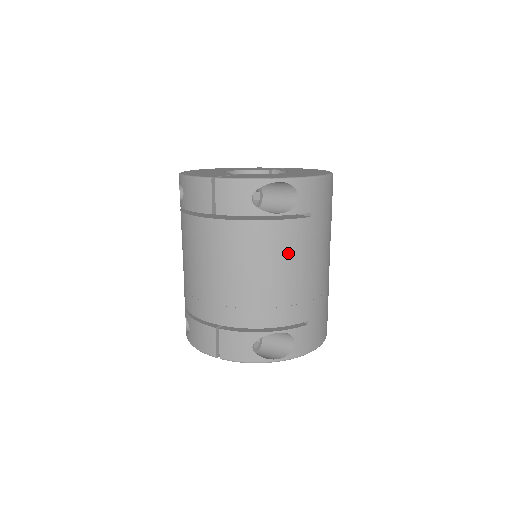
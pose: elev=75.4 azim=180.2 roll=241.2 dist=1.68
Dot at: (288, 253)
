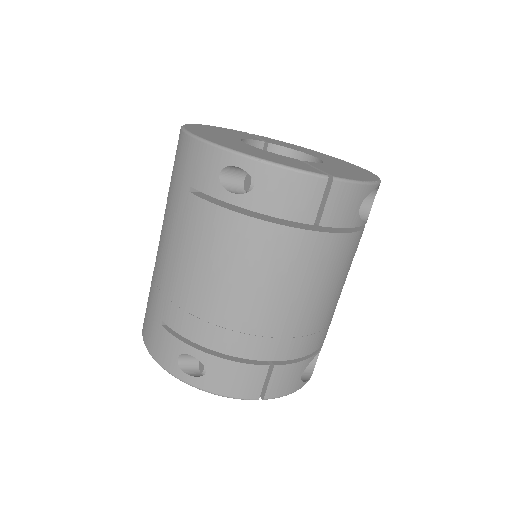
Dot at: (351, 263)
